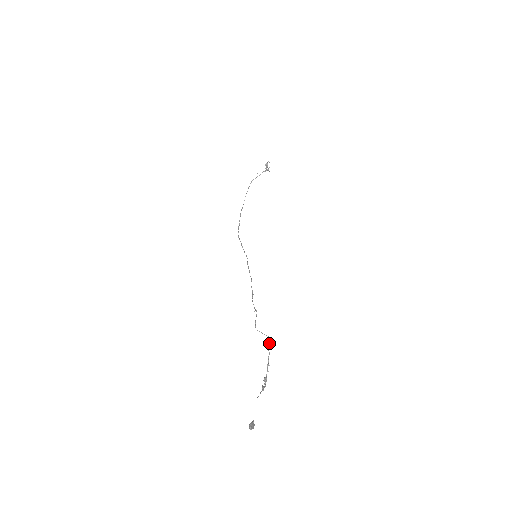
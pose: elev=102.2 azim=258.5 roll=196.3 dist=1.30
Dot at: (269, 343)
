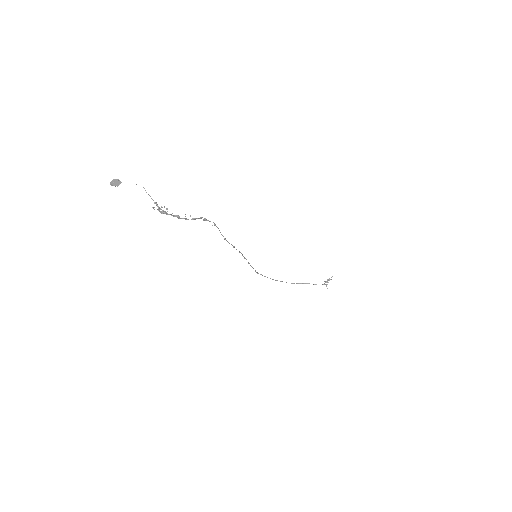
Dot at: occluded
